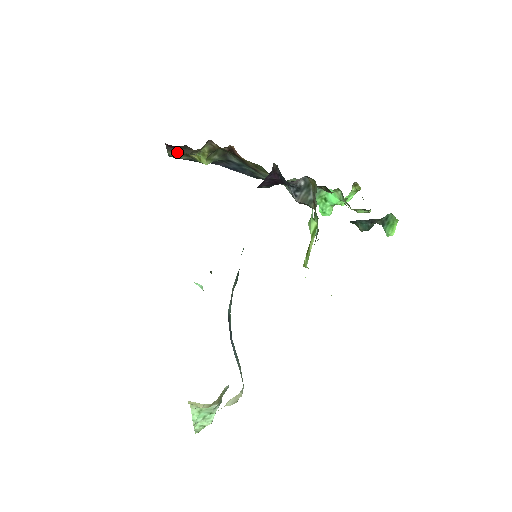
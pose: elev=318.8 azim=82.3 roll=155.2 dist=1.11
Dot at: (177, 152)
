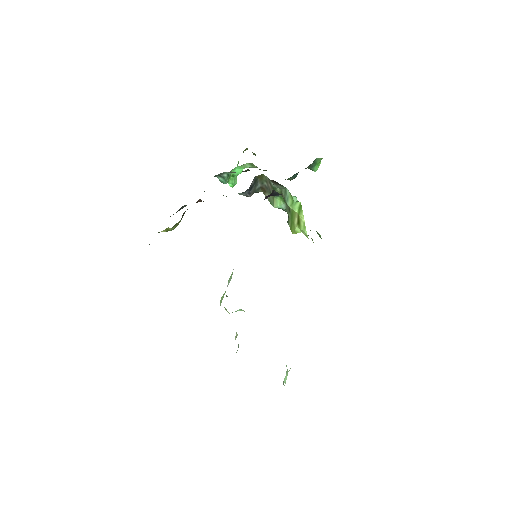
Dot at: occluded
